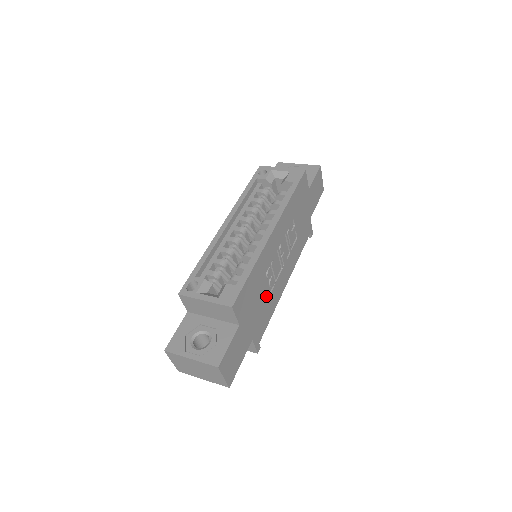
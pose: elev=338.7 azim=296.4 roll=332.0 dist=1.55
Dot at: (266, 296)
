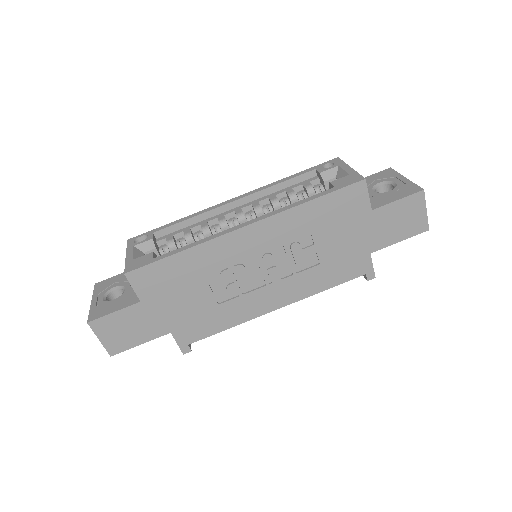
Dot at: (214, 299)
